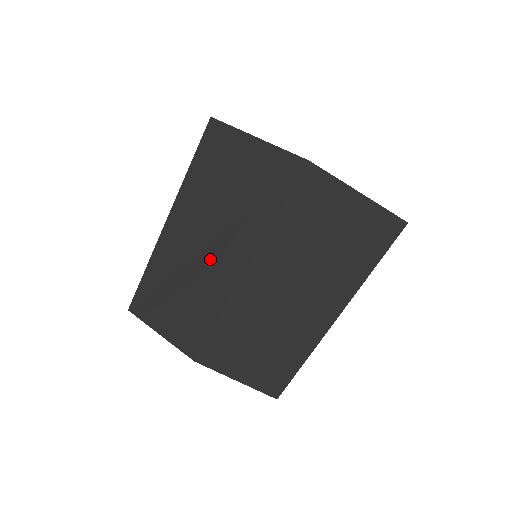
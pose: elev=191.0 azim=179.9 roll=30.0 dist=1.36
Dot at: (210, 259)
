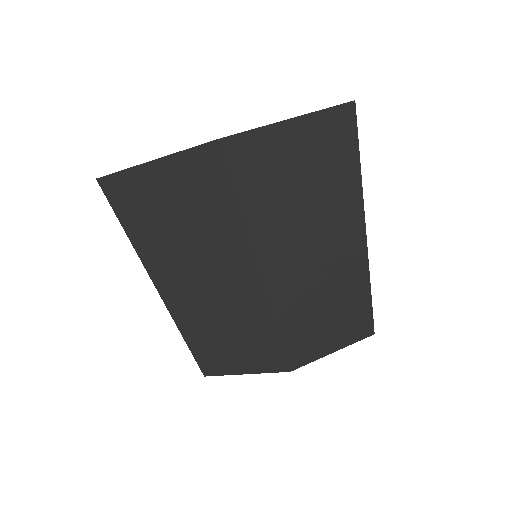
Dot at: (224, 292)
